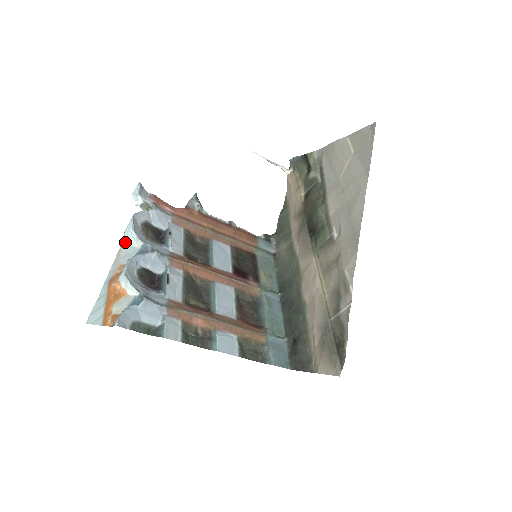
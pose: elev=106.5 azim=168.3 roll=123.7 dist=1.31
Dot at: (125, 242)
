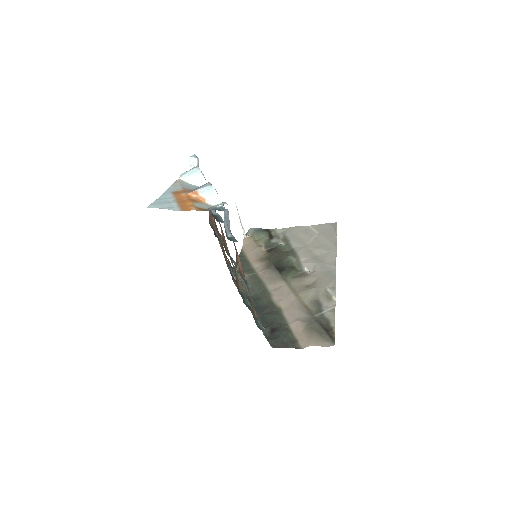
Dot at: (183, 179)
